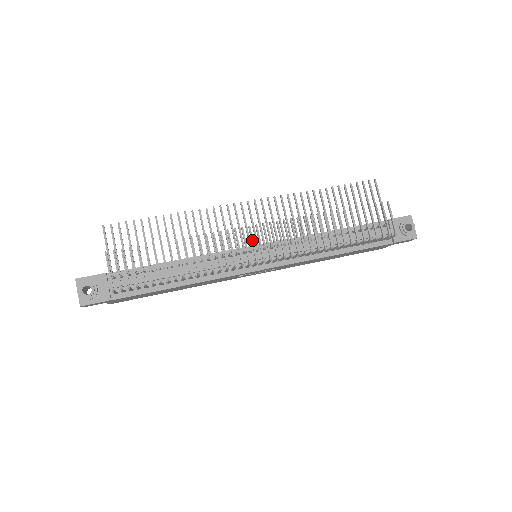
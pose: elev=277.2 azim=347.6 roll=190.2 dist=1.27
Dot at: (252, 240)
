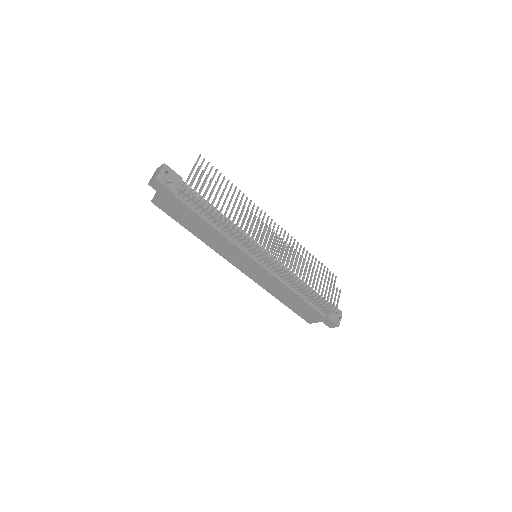
Dot at: occluded
